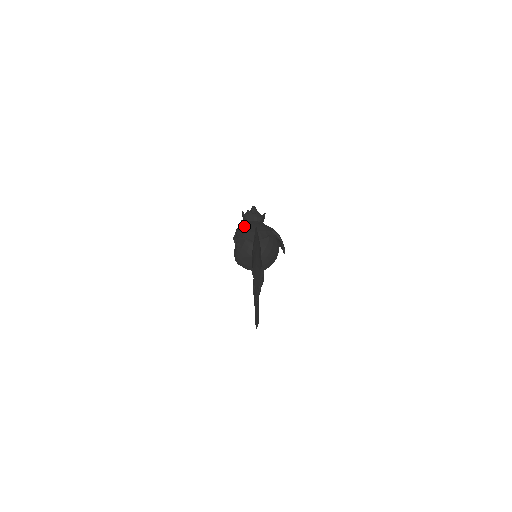
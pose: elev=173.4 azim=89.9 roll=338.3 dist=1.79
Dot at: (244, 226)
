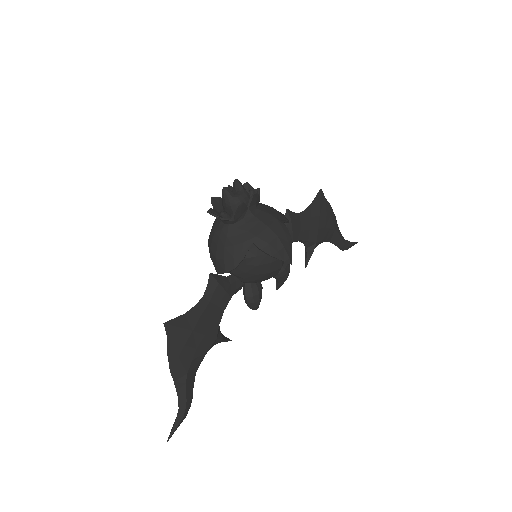
Dot at: (210, 236)
